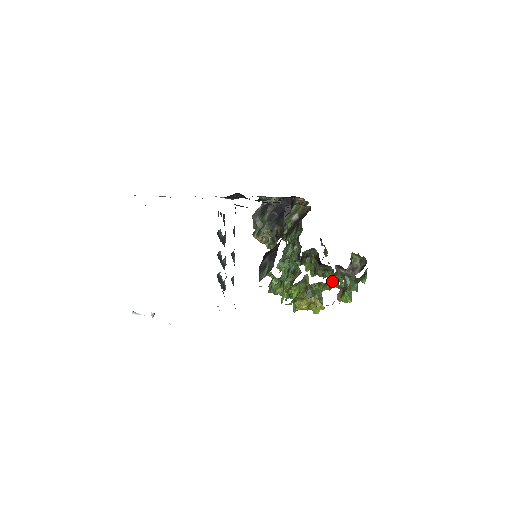
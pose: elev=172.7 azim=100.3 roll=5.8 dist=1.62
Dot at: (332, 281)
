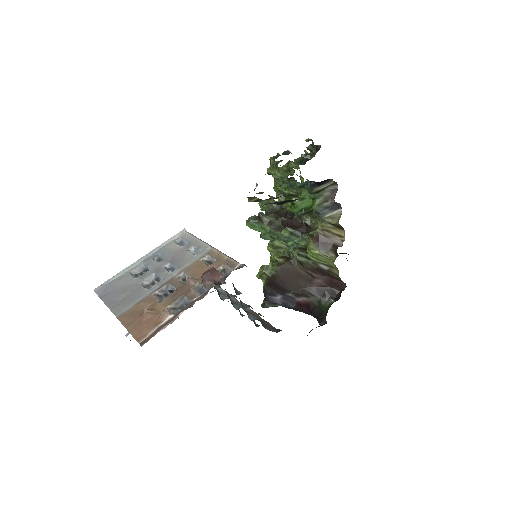
Dot at: occluded
